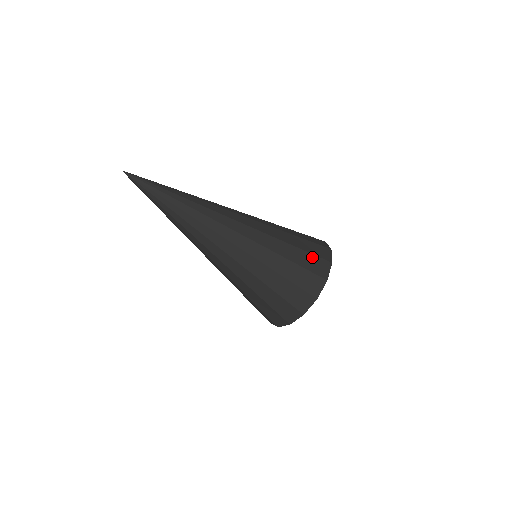
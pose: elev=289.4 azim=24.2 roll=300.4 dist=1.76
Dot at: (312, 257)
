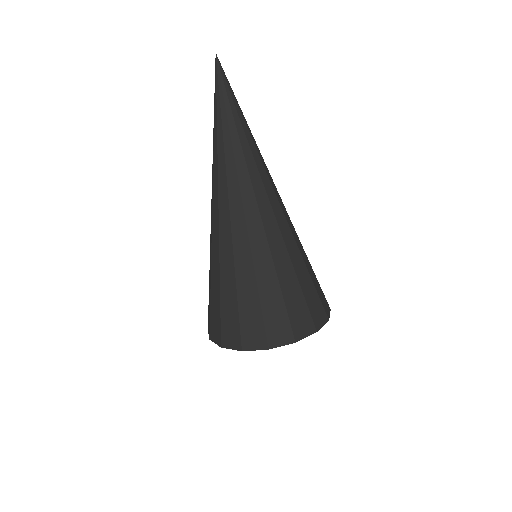
Dot at: (304, 307)
